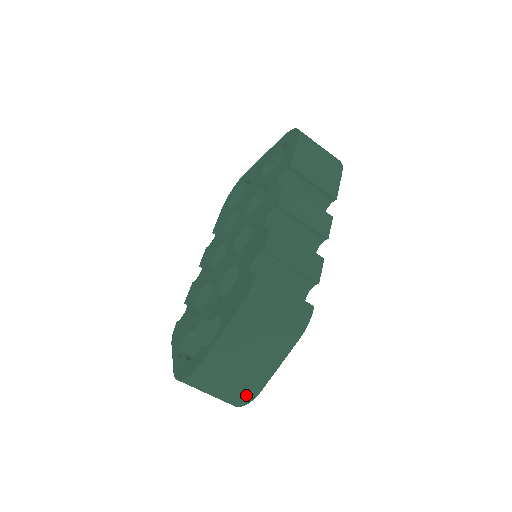
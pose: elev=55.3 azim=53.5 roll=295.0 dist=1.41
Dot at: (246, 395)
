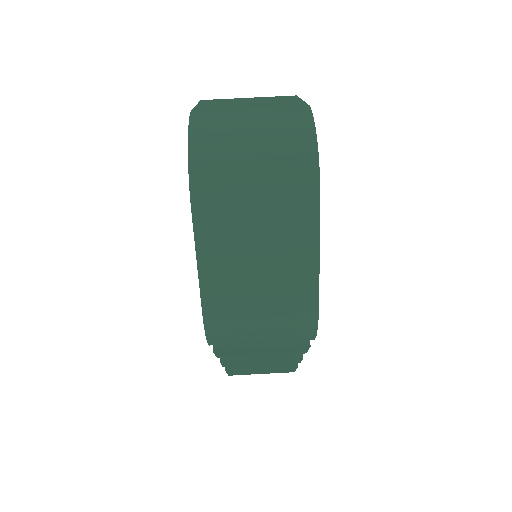
Dot at: (294, 112)
